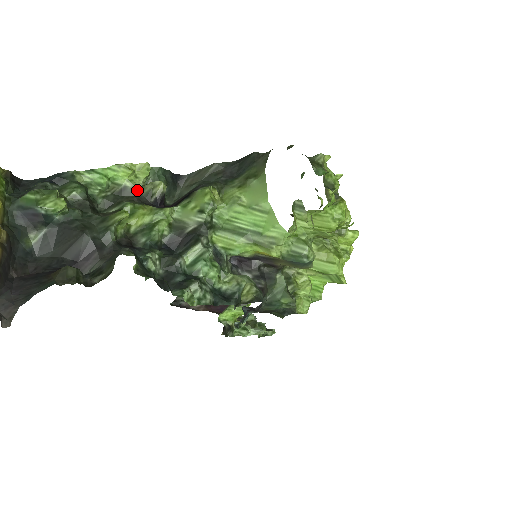
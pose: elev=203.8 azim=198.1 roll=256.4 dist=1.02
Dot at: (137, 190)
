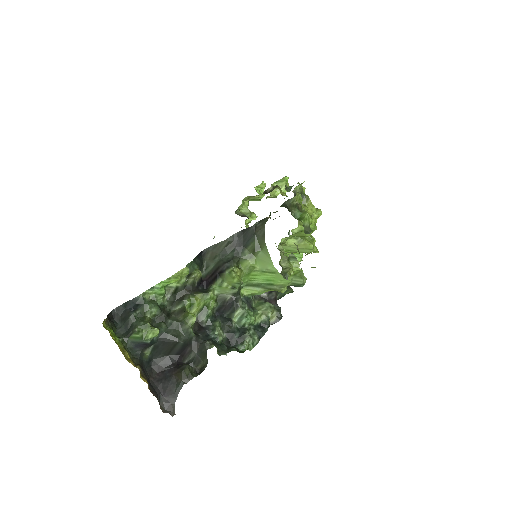
Dot at: (185, 285)
